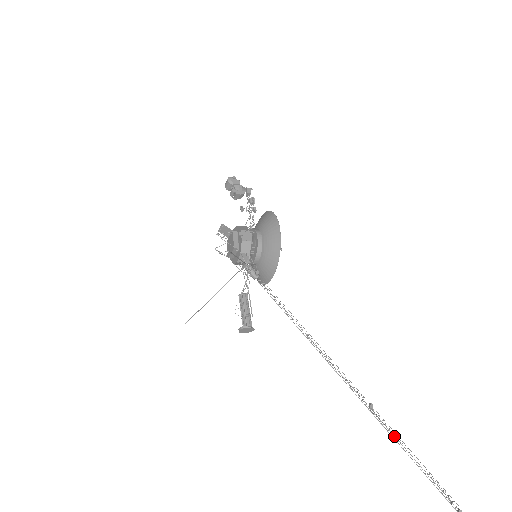
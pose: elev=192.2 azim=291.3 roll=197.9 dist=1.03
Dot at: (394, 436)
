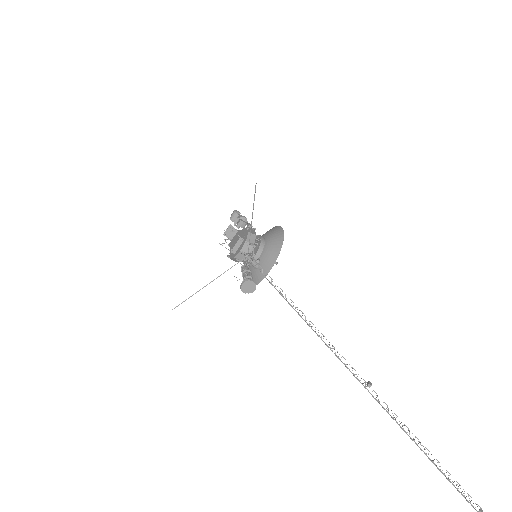
Dot at: occluded
